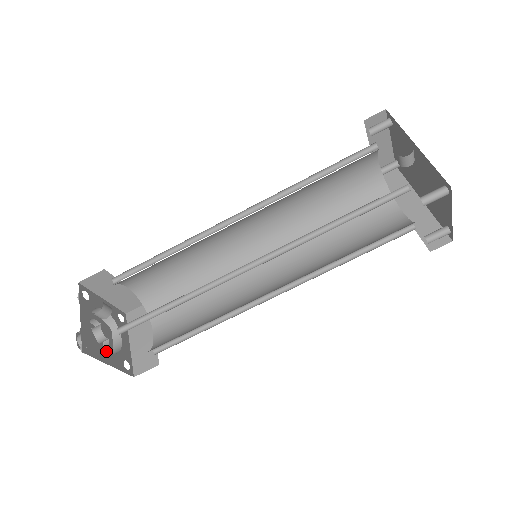
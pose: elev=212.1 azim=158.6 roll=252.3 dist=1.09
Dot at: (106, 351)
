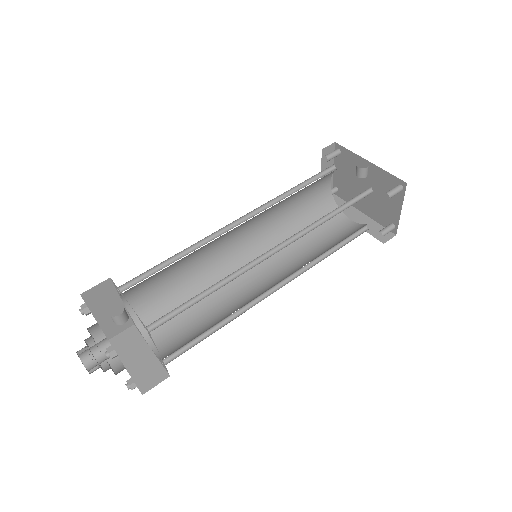
Dot at: occluded
